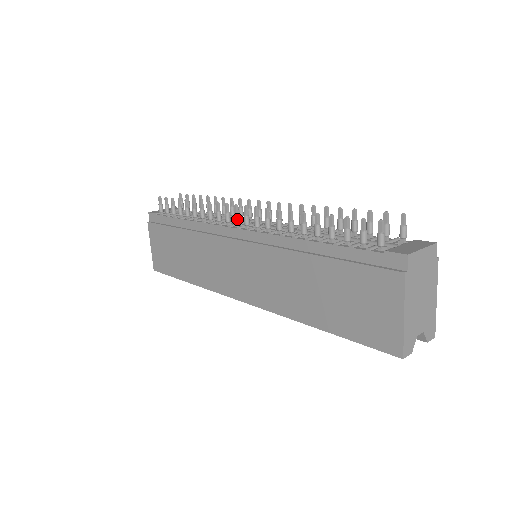
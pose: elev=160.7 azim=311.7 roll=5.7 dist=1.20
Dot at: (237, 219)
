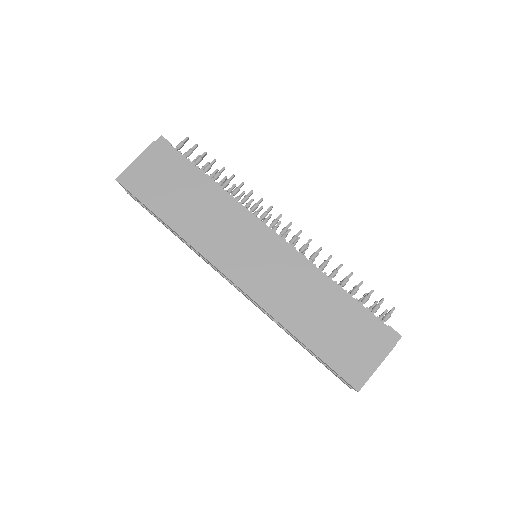
Dot at: (275, 224)
